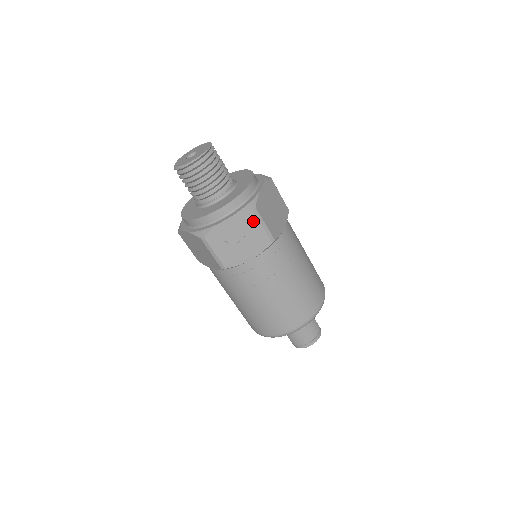
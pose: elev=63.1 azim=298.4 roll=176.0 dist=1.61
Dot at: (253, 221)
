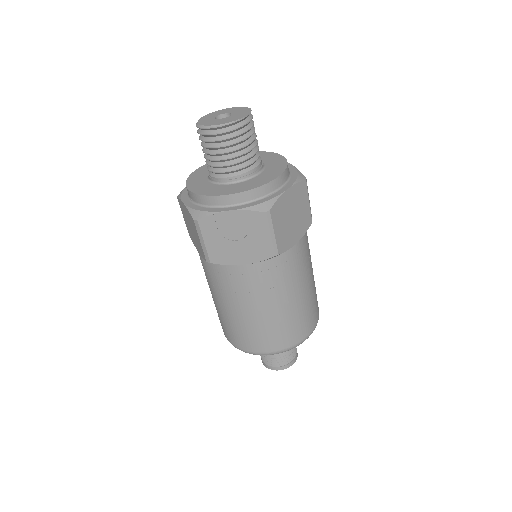
Dot at: (261, 225)
